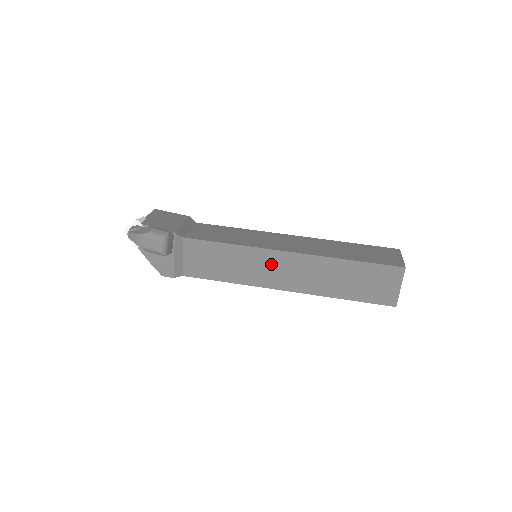
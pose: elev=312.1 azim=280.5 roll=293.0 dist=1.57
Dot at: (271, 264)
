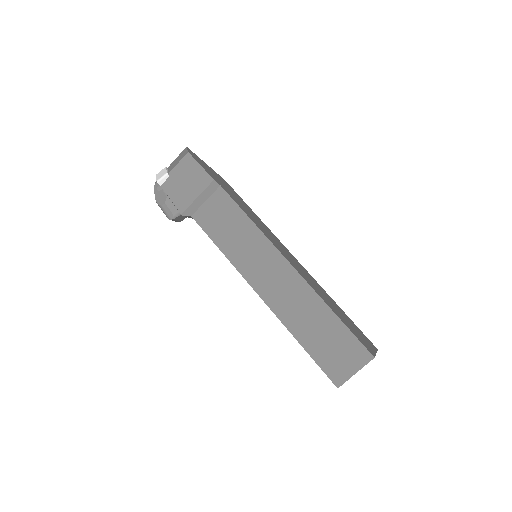
Dot at: occluded
